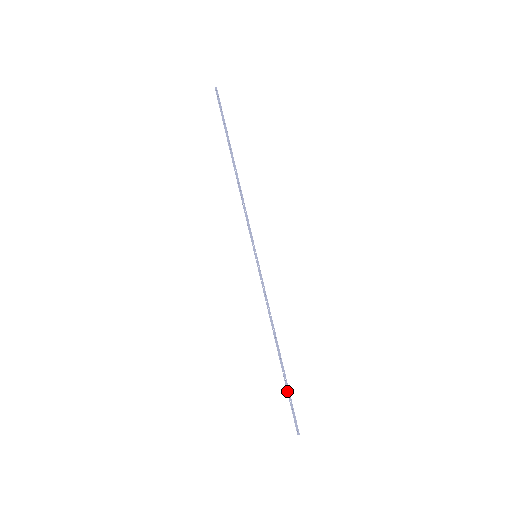
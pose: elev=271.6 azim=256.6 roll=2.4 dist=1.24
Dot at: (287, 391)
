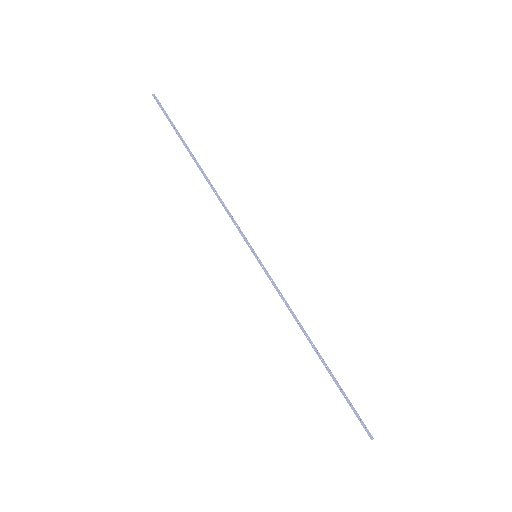
Dot at: (342, 394)
